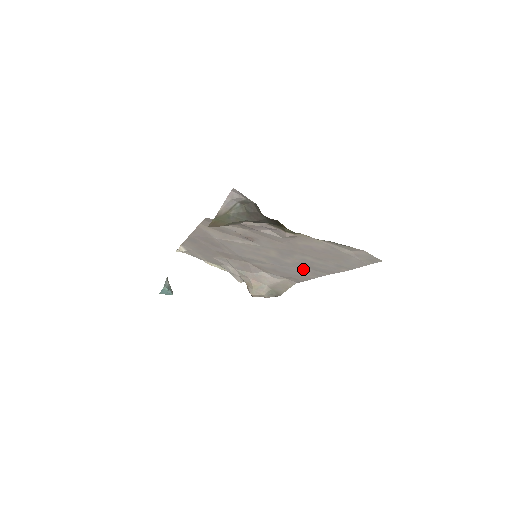
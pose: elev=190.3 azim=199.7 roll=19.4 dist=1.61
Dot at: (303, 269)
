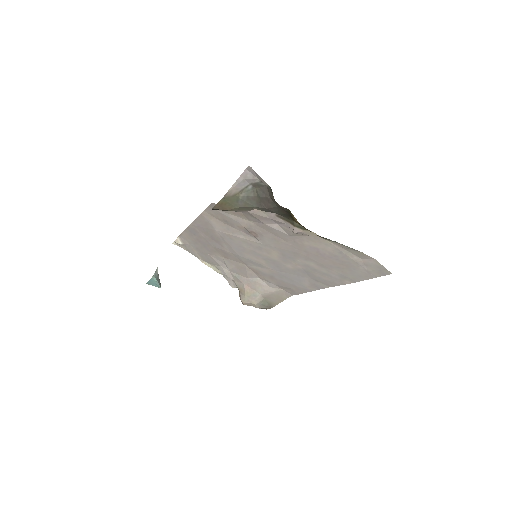
Dot at: (303, 278)
